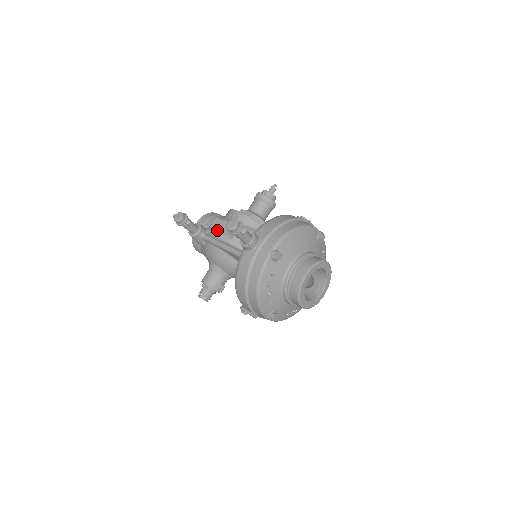
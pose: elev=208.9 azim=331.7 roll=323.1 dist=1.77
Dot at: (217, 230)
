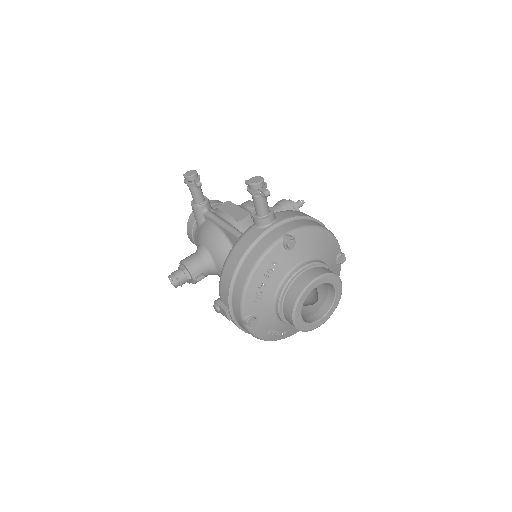
Dot at: (224, 211)
